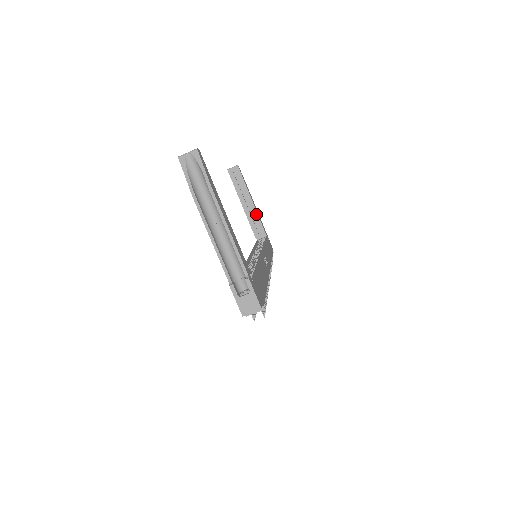
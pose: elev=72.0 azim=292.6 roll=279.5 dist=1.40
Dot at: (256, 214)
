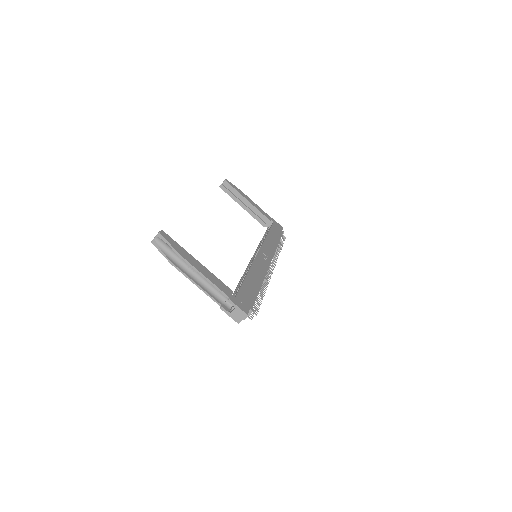
Dot at: (256, 210)
